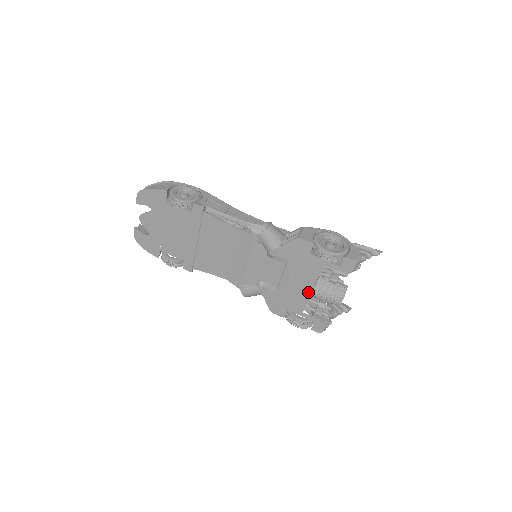
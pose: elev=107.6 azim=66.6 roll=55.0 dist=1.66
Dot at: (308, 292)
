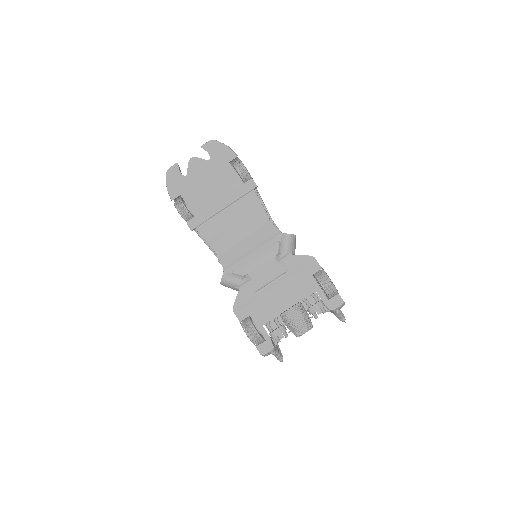
Dot at: (283, 308)
